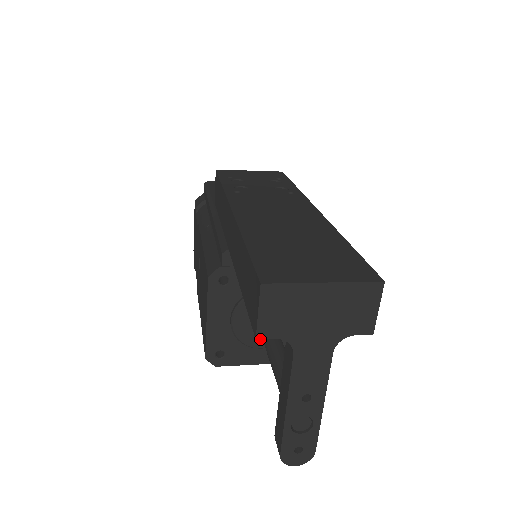
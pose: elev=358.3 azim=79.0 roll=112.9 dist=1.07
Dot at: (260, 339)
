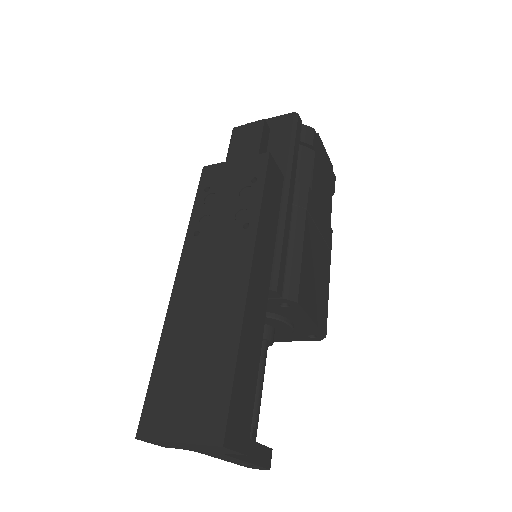
Dot at: occluded
